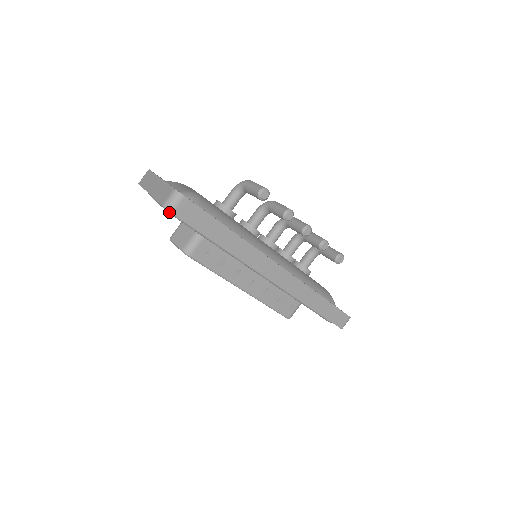
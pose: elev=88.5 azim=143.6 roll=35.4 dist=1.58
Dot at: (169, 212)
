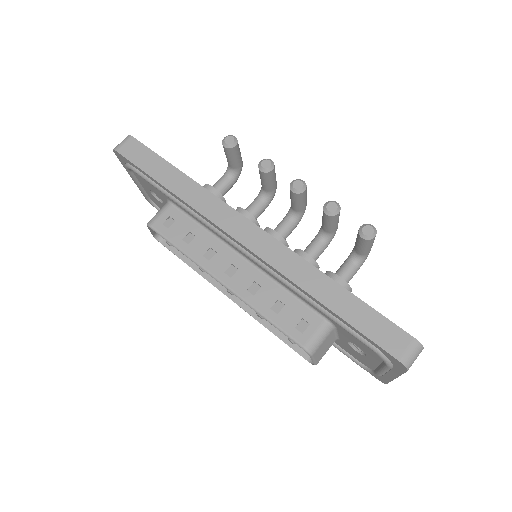
Dot at: (125, 166)
